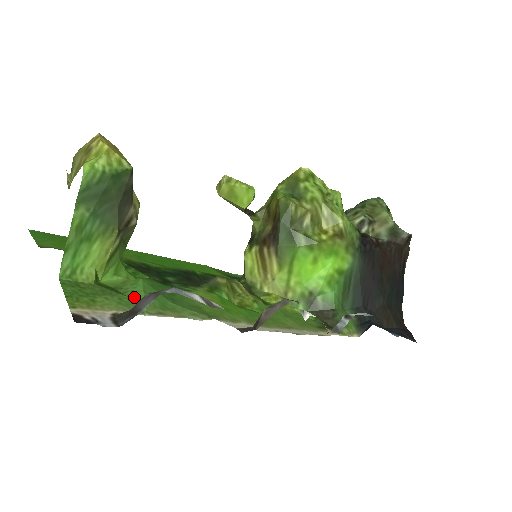
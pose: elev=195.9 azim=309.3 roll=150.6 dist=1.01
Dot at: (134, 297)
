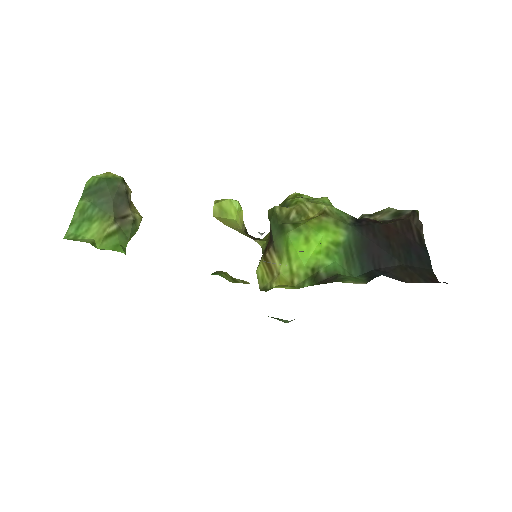
Dot at: occluded
